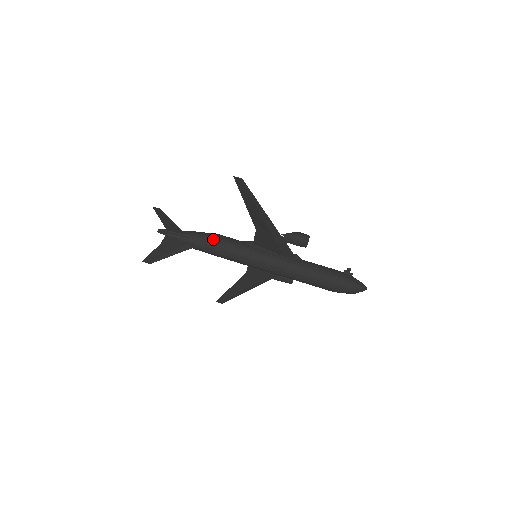
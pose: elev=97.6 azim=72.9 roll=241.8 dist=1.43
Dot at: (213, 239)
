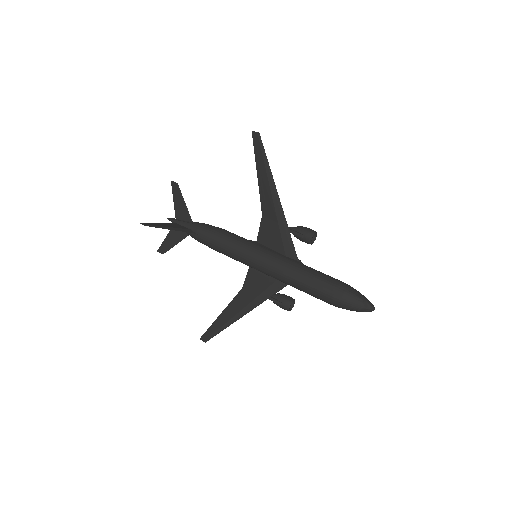
Dot at: (217, 228)
